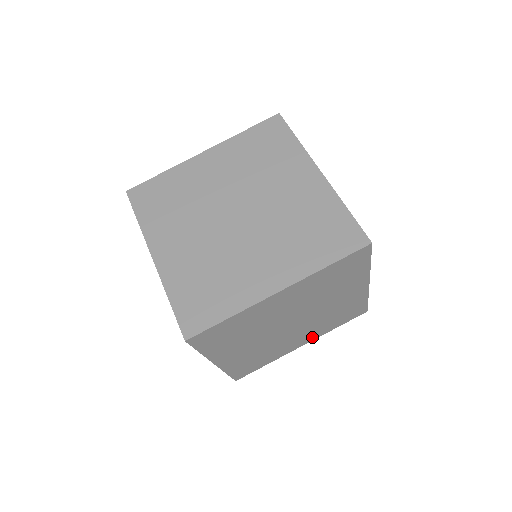
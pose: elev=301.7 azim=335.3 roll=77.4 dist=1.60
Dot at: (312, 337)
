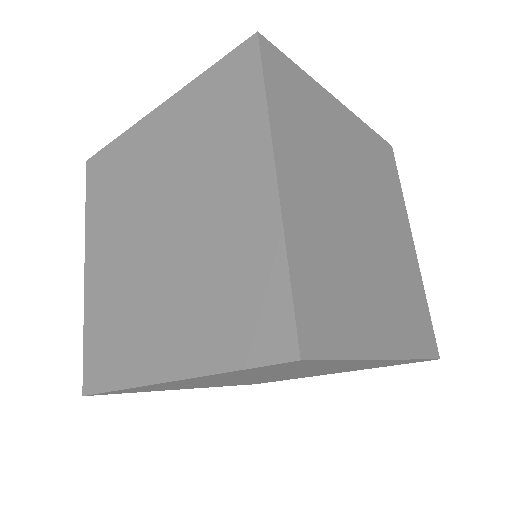
Dot at: (343, 371)
